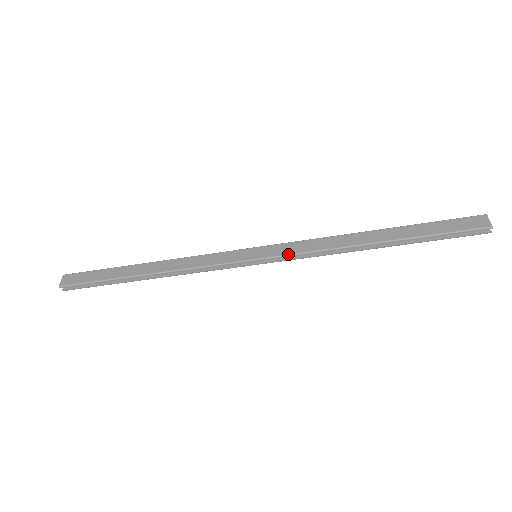
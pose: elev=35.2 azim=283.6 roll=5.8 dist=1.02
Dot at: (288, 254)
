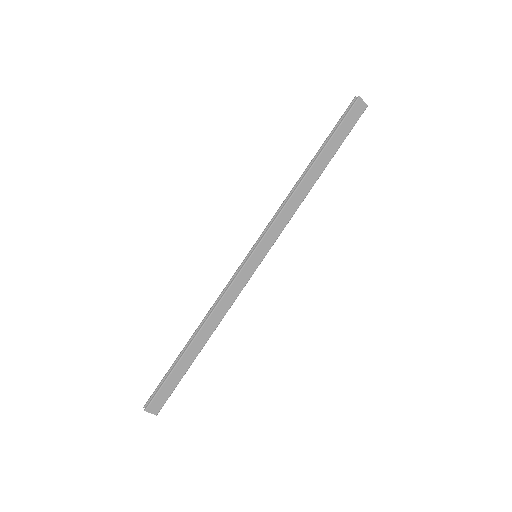
Dot at: (266, 228)
